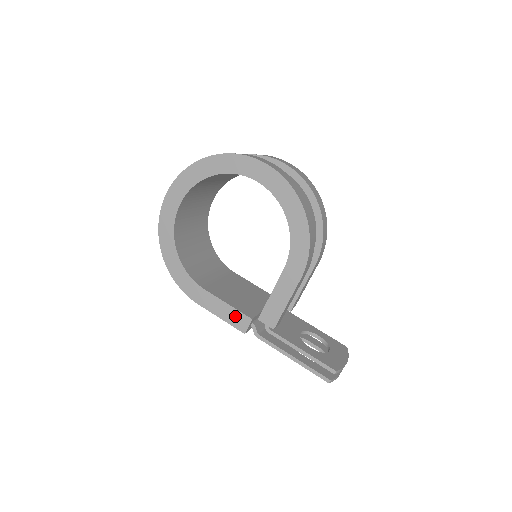
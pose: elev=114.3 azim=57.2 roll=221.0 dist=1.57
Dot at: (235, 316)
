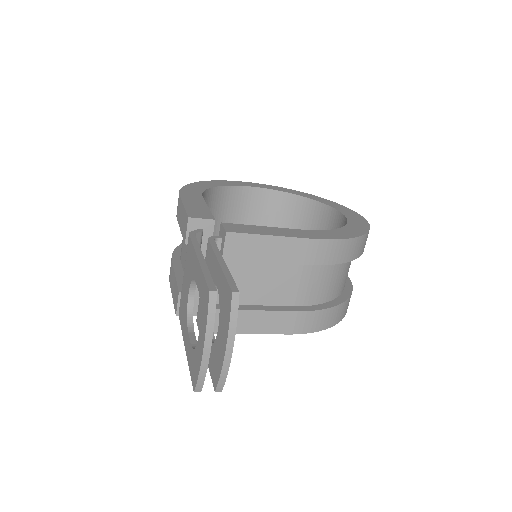
Dot at: (201, 211)
